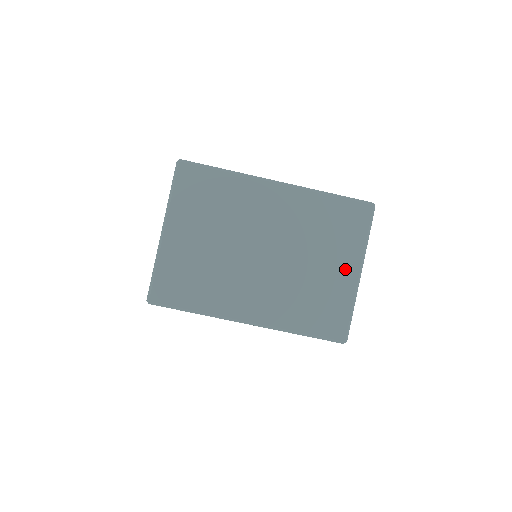
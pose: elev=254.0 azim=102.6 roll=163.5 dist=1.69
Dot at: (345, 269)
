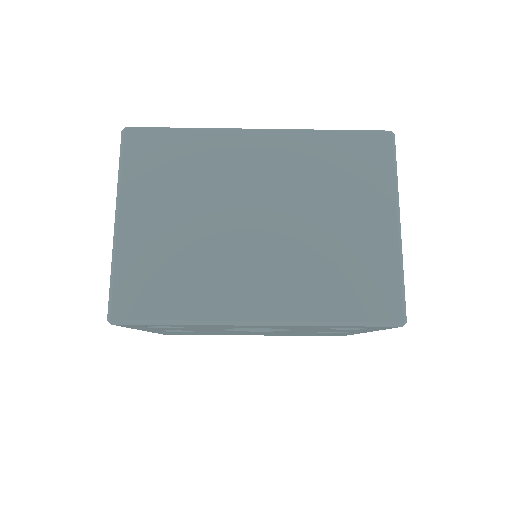
Dot at: (376, 221)
